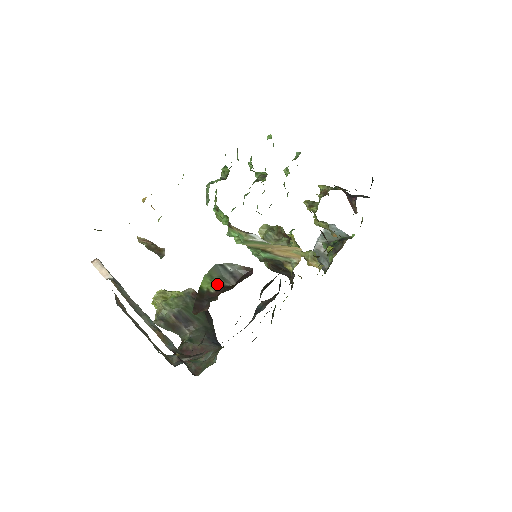
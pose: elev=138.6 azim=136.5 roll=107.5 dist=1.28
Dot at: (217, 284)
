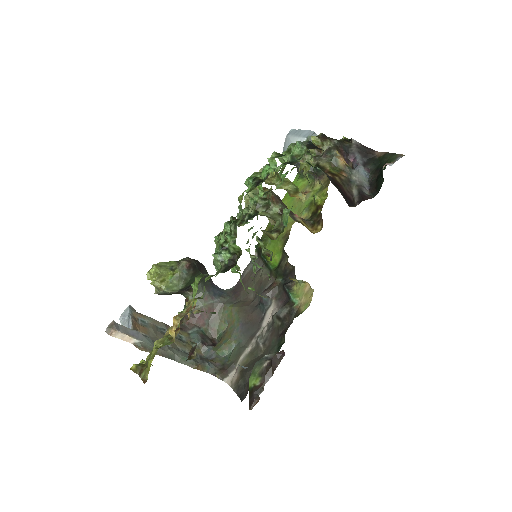
Dot at: (259, 375)
